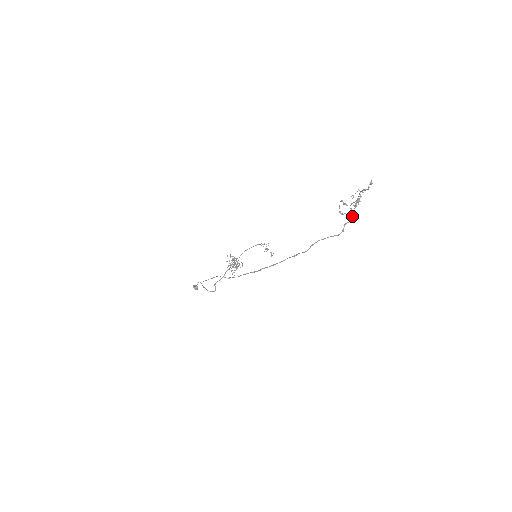
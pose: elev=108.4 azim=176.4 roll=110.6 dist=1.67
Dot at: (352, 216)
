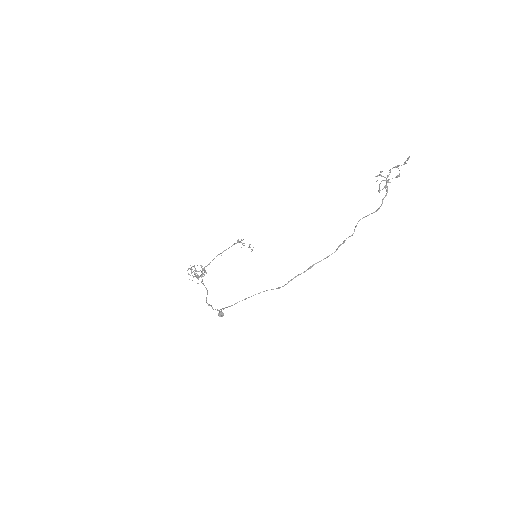
Dot at: (387, 191)
